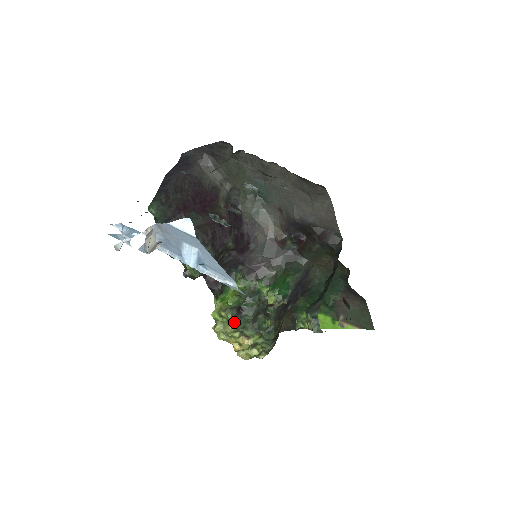
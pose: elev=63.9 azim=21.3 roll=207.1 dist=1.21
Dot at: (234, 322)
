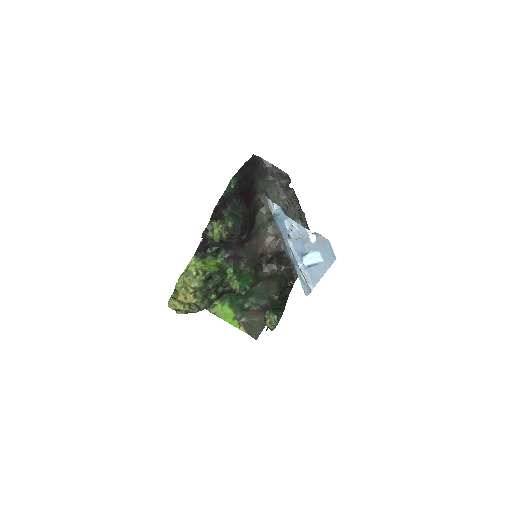
Dot at: (202, 283)
